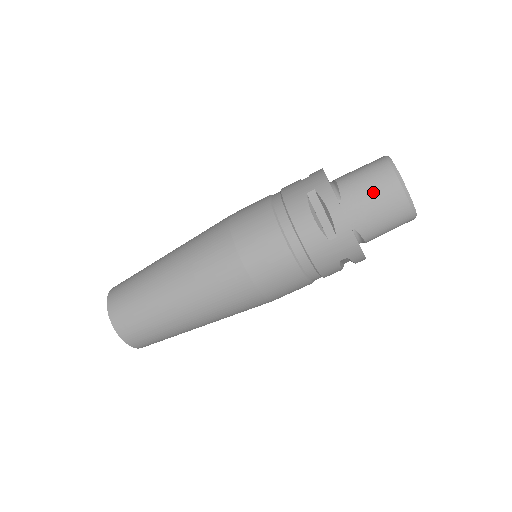
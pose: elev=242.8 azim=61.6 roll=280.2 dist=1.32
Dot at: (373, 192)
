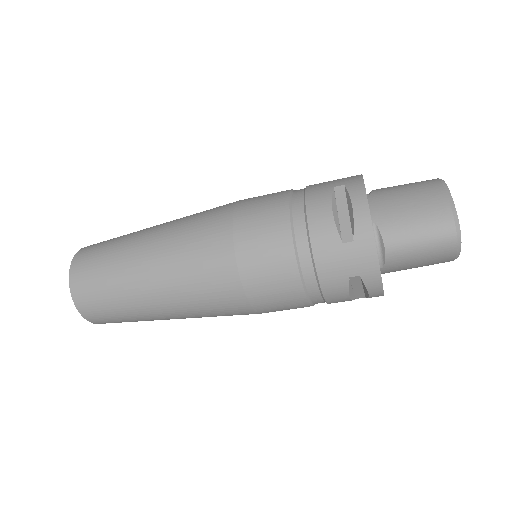
Dot at: (422, 264)
